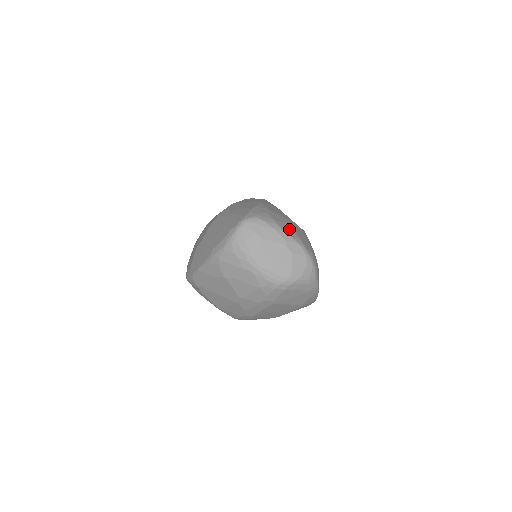
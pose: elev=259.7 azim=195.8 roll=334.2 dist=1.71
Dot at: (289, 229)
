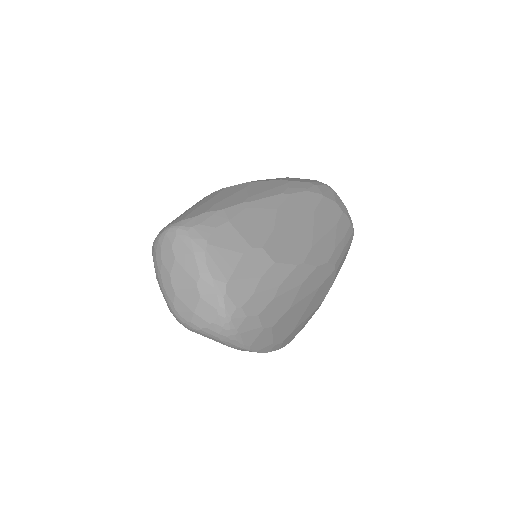
Dot at: (223, 263)
